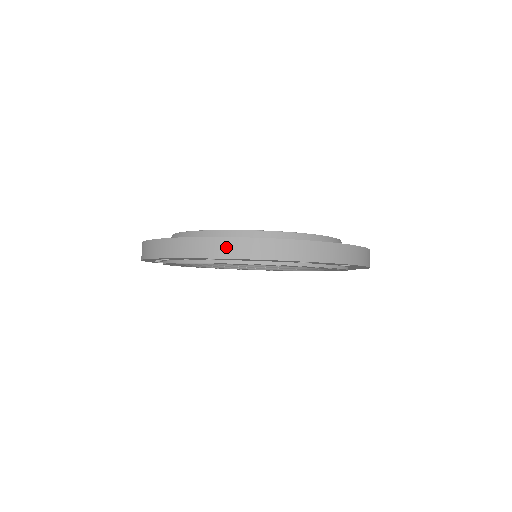
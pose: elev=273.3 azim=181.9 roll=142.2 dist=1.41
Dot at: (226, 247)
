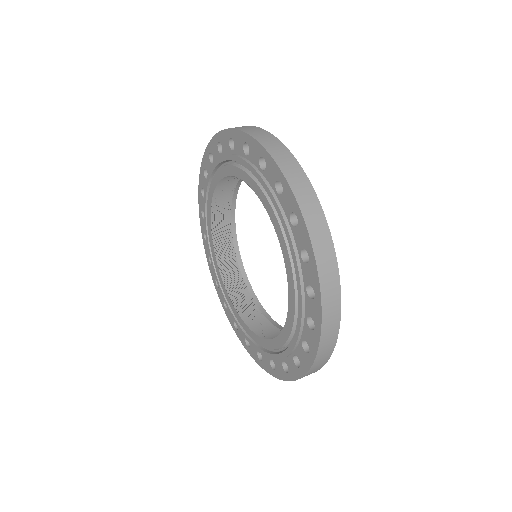
Dot at: occluded
